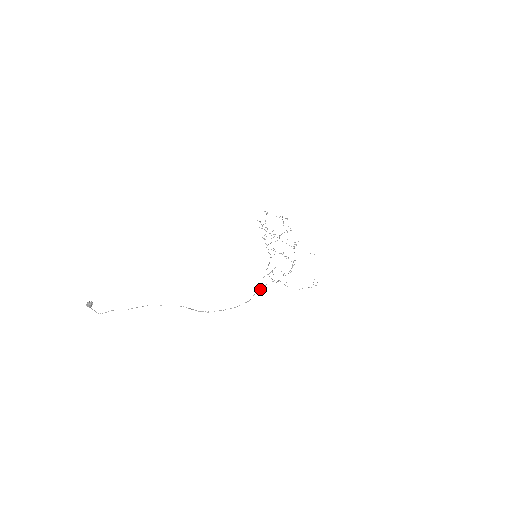
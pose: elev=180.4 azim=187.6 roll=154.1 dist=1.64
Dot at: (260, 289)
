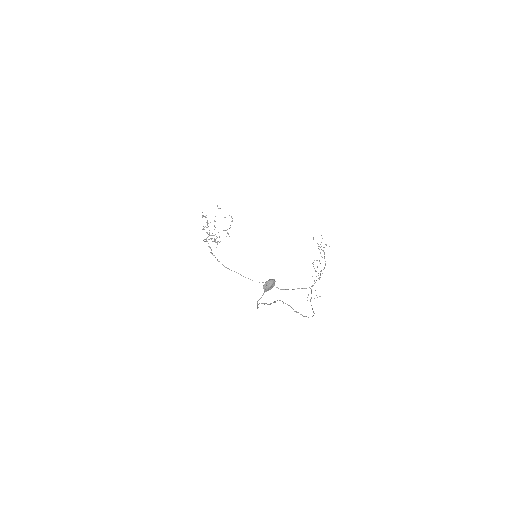
Dot at: (311, 293)
